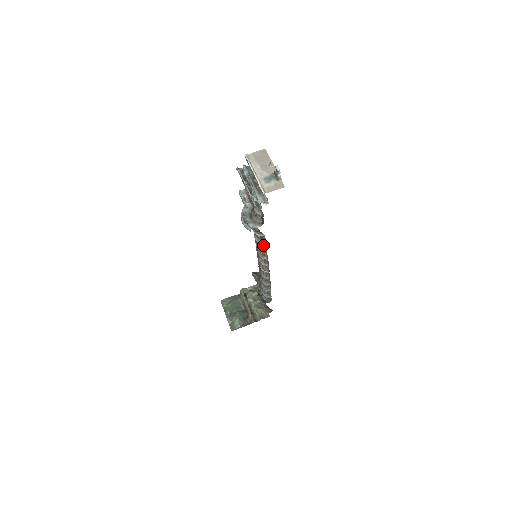
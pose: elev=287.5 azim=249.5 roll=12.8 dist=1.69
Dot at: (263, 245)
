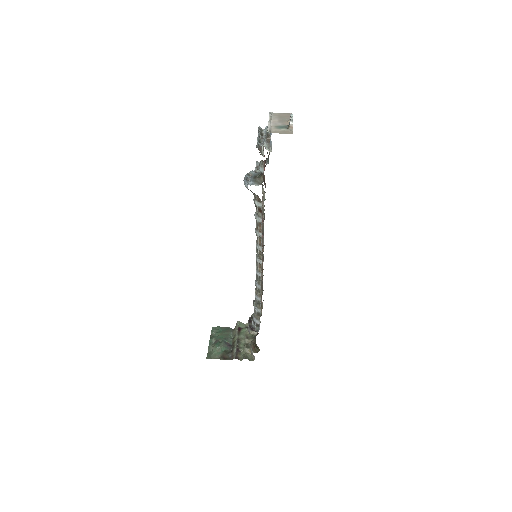
Dot at: (261, 225)
